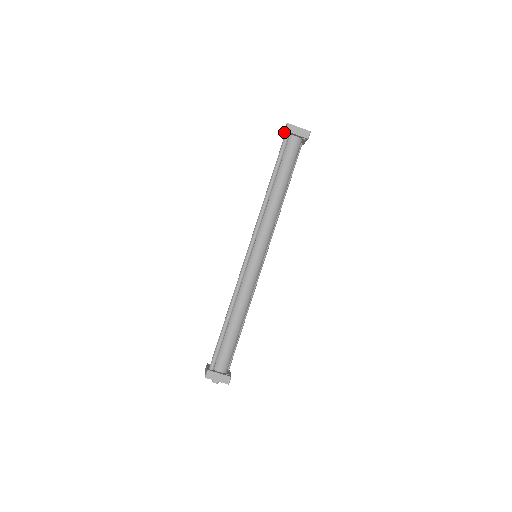
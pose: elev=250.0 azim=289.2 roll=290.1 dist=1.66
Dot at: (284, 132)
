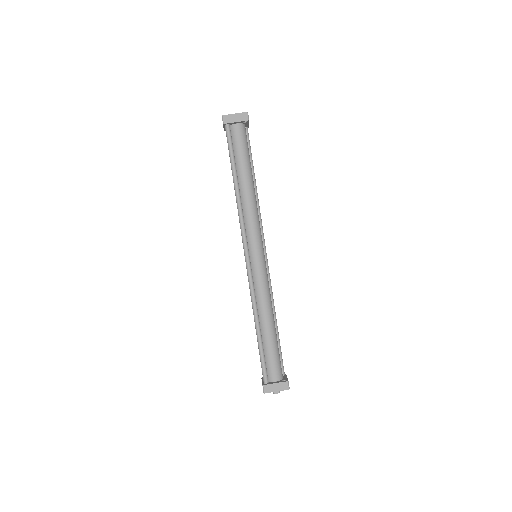
Dot at: (223, 126)
